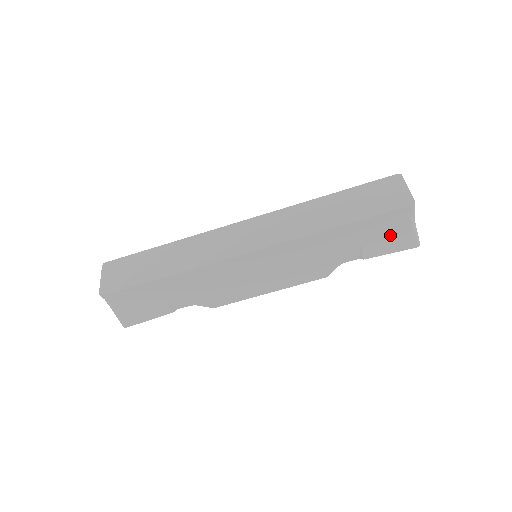
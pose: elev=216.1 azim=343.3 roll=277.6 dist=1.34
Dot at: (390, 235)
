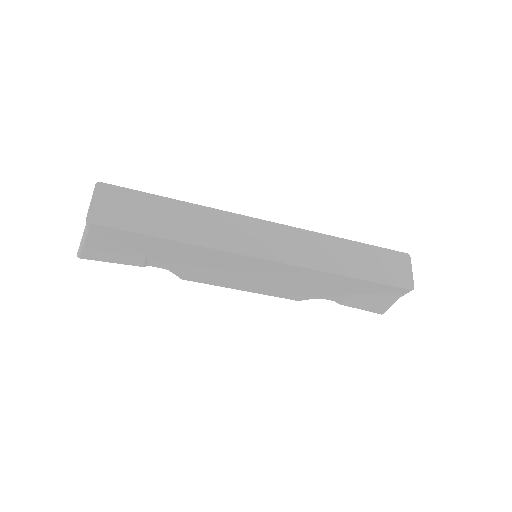
Dot at: (374, 299)
